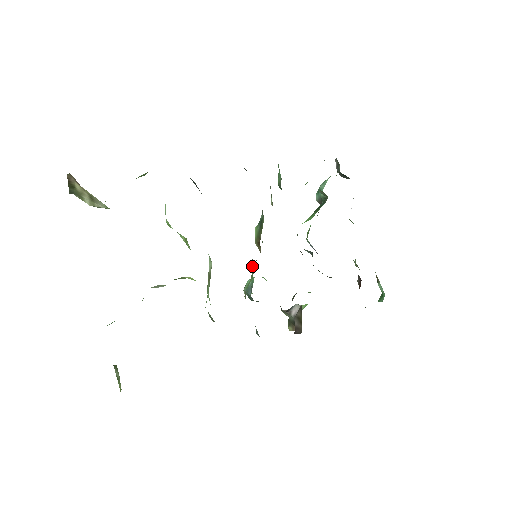
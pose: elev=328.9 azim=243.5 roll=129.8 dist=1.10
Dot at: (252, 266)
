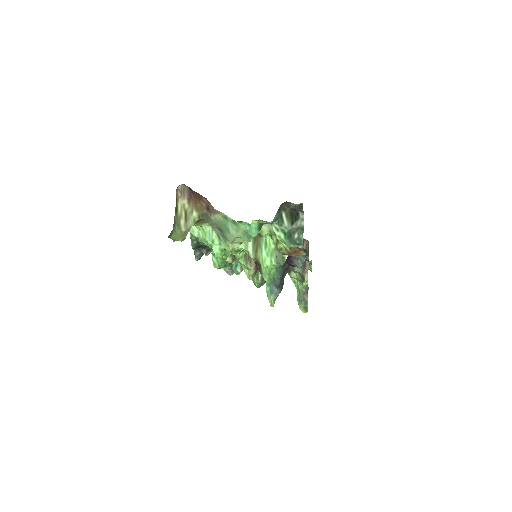
Dot at: occluded
